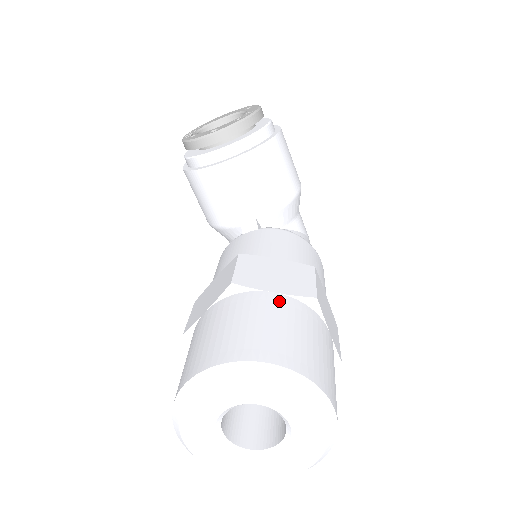
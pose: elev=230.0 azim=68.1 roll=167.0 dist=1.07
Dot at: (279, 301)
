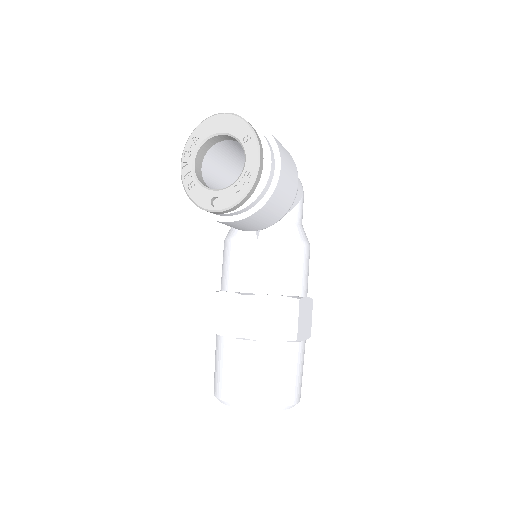
Dot at: (272, 350)
